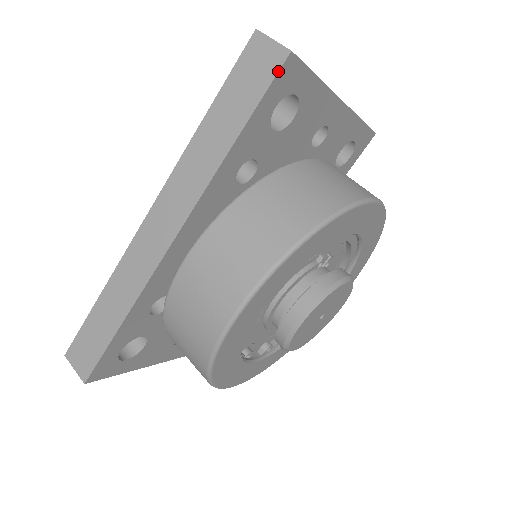
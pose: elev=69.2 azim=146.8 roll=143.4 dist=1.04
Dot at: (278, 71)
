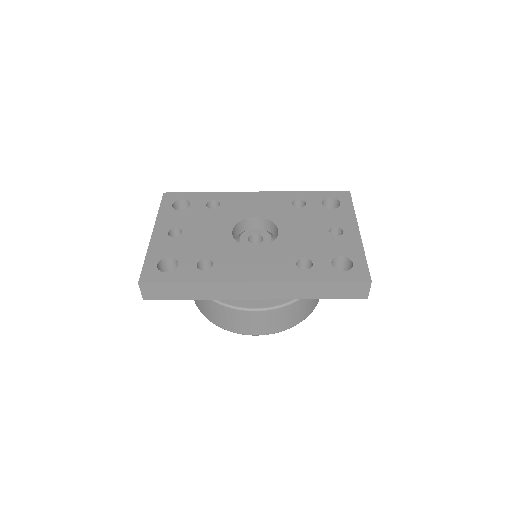
Dot at: occluded
